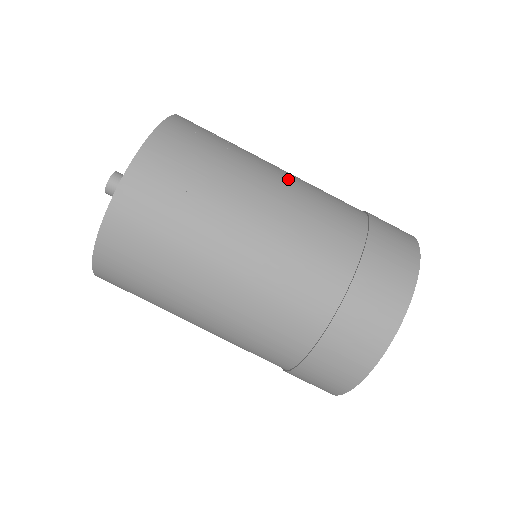
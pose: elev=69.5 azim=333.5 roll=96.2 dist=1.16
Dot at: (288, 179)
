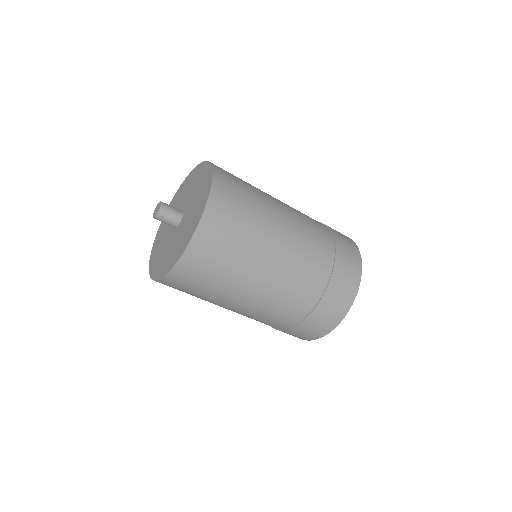
Dot at: (288, 232)
